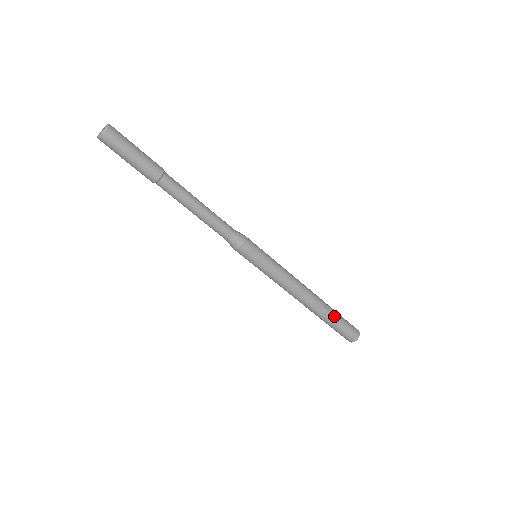
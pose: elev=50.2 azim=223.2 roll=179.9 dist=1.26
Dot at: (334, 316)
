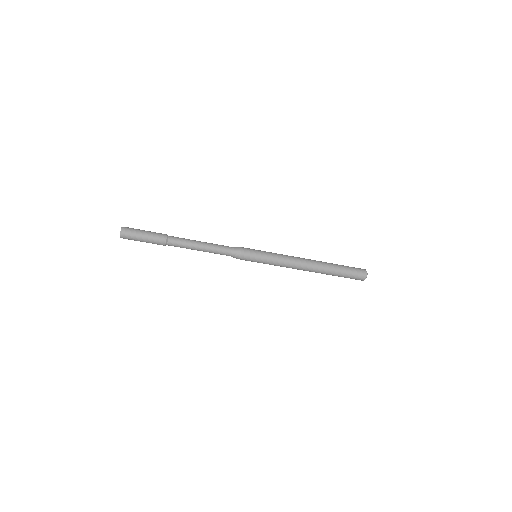
Dot at: (337, 265)
